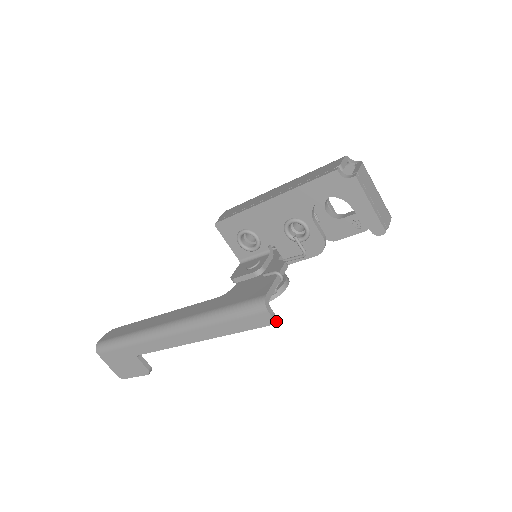
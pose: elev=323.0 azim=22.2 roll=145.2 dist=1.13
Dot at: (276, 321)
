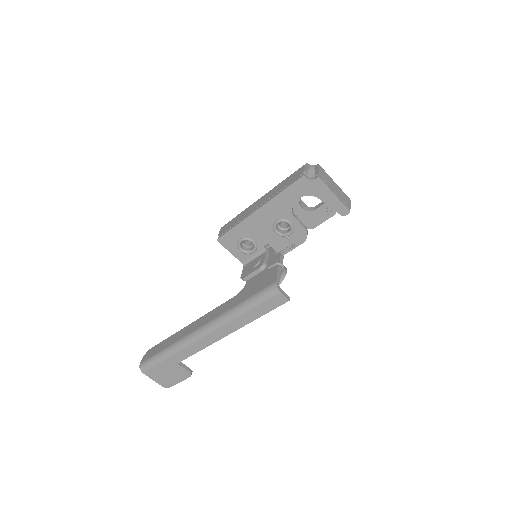
Dot at: (288, 299)
